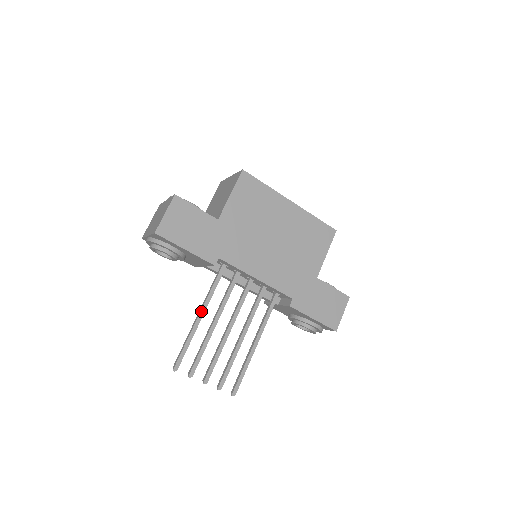
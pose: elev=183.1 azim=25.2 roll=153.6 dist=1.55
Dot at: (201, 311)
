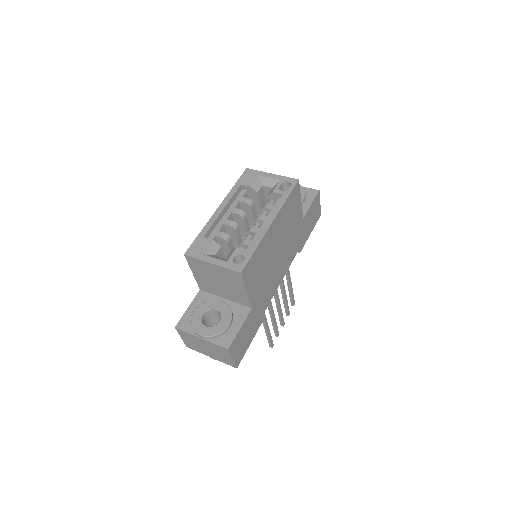
Dot at: (266, 324)
